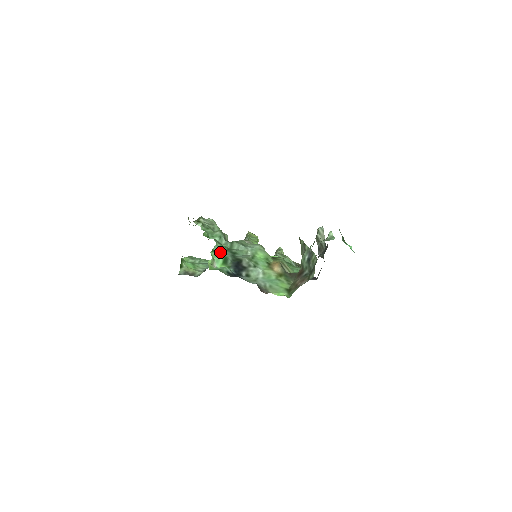
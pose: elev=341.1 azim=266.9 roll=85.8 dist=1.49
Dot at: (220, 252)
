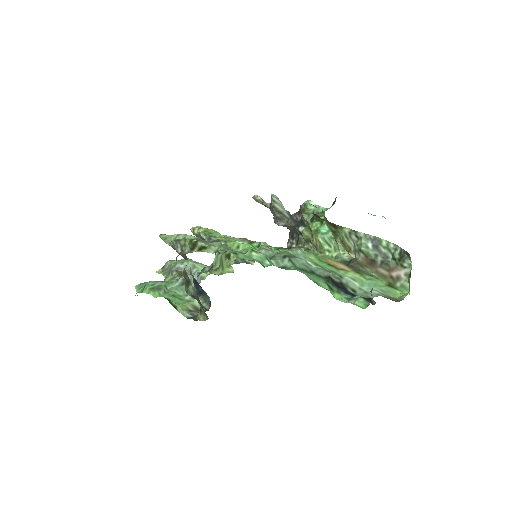
Dot at: (316, 280)
